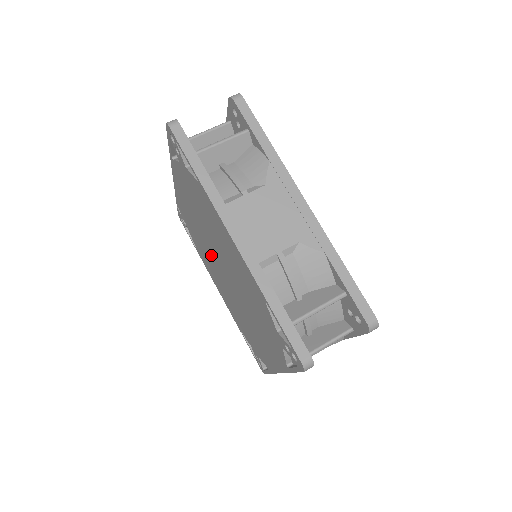
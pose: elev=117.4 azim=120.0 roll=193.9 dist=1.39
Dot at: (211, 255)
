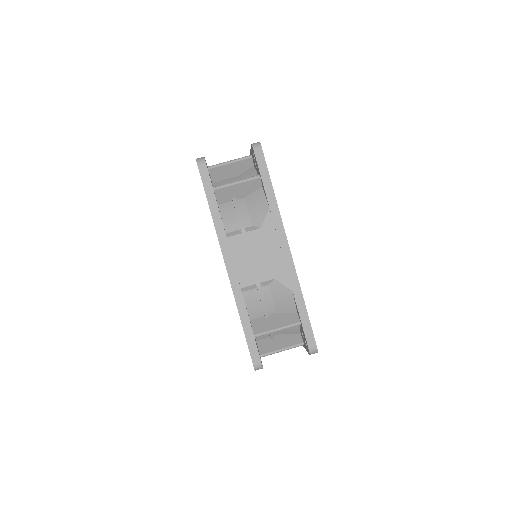
Dot at: occluded
